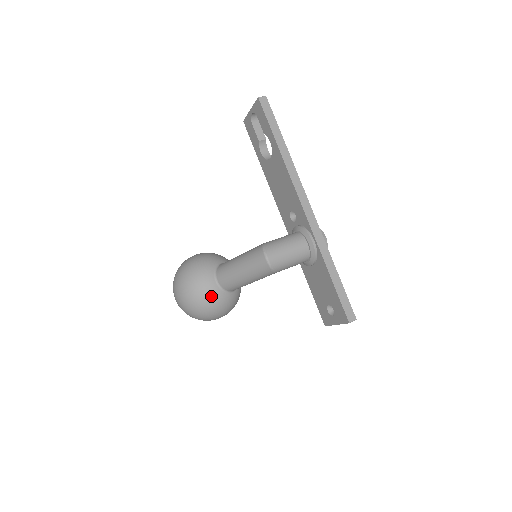
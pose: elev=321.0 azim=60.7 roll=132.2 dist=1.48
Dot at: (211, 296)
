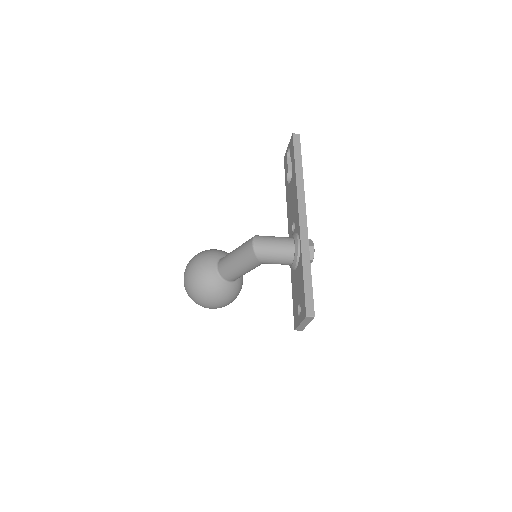
Dot at: (208, 277)
